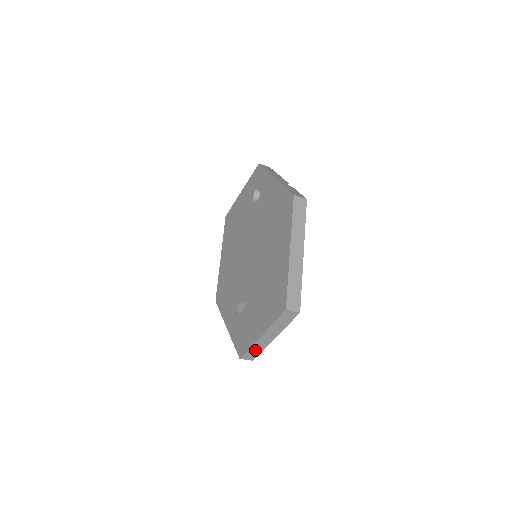
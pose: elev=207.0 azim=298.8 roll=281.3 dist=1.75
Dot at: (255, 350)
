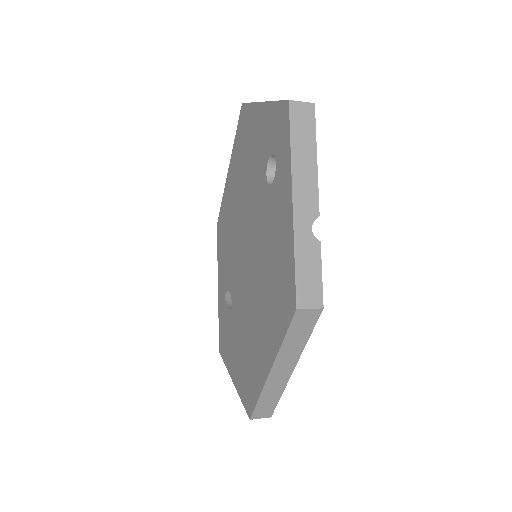
Dot at: occluded
